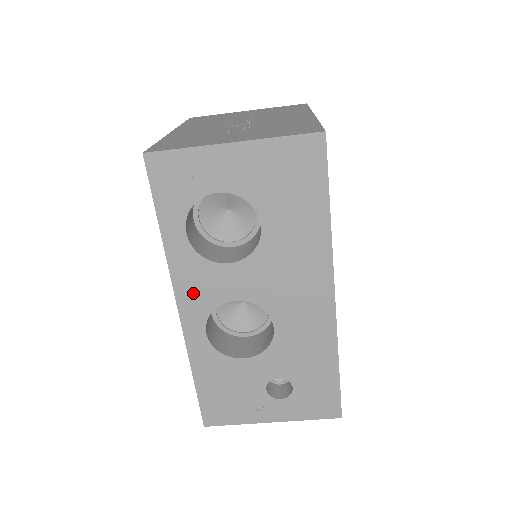
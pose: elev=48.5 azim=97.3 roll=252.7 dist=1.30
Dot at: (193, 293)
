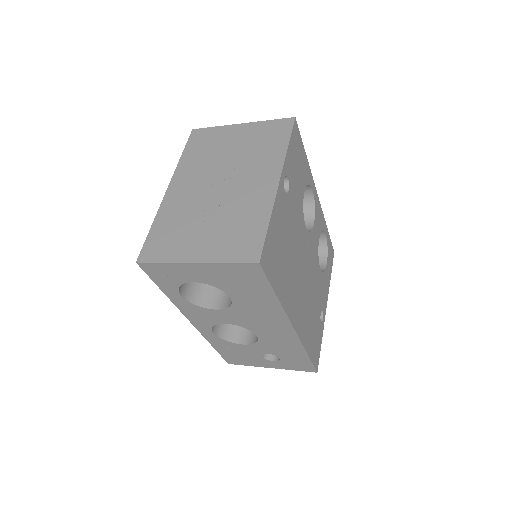
Dot at: (197, 318)
